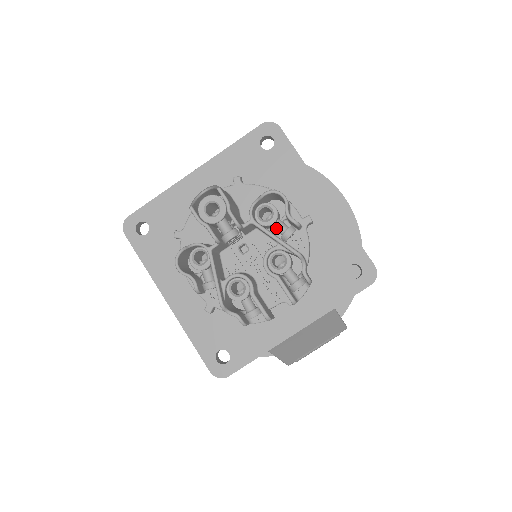
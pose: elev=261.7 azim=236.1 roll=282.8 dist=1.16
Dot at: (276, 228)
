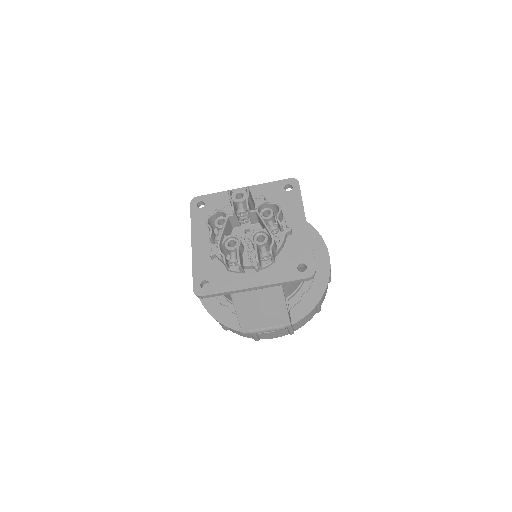
Dot at: (269, 224)
